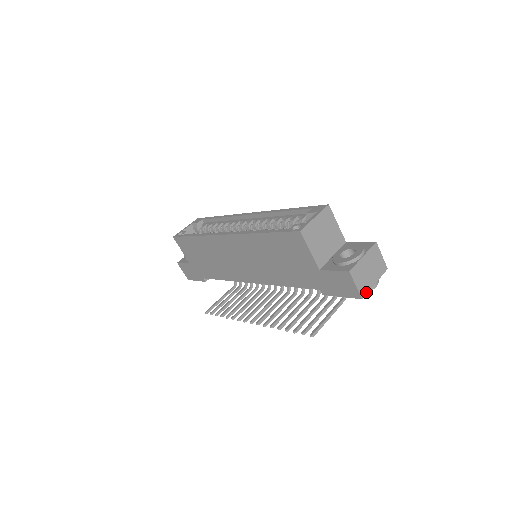
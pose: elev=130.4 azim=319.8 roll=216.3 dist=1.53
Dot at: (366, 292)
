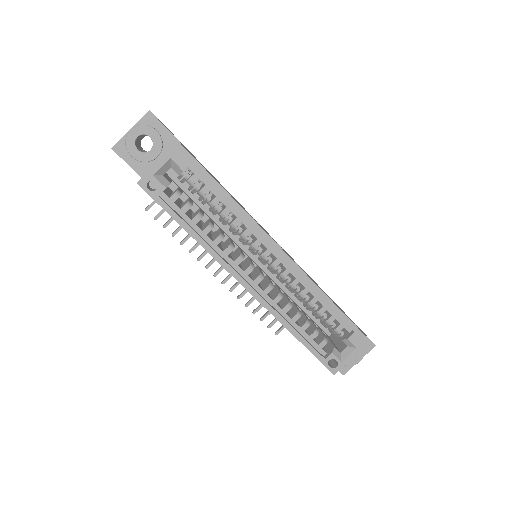
Dot at: occluded
